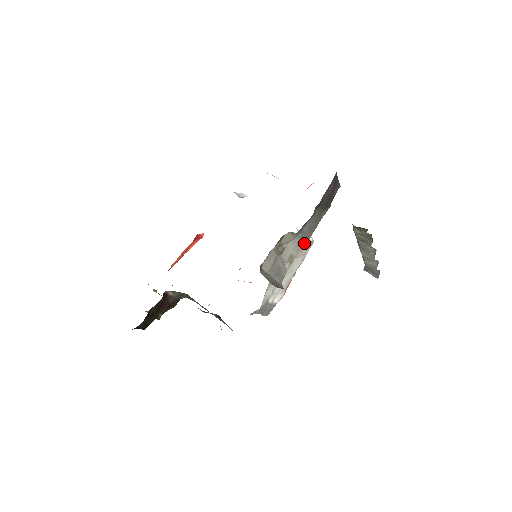
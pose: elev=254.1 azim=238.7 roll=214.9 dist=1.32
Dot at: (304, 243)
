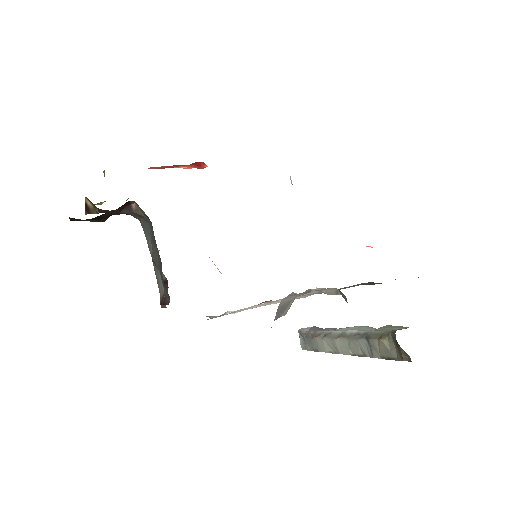
Dot at: occluded
